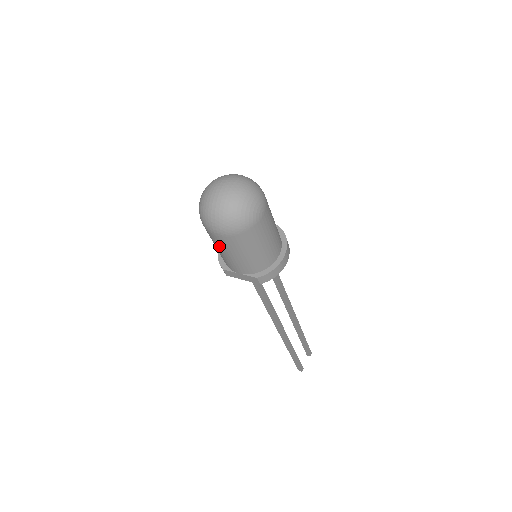
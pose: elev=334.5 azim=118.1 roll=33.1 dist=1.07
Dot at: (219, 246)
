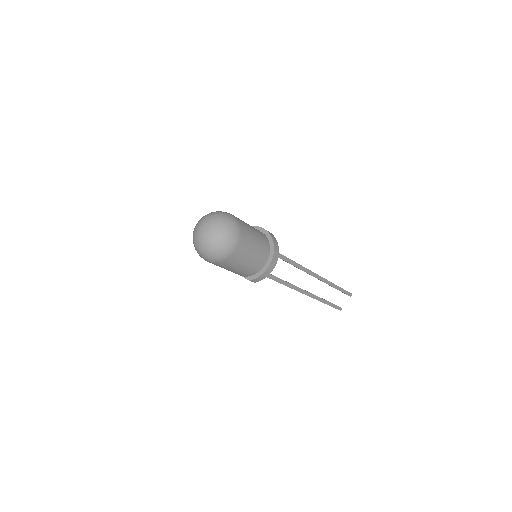
Dot at: occluded
